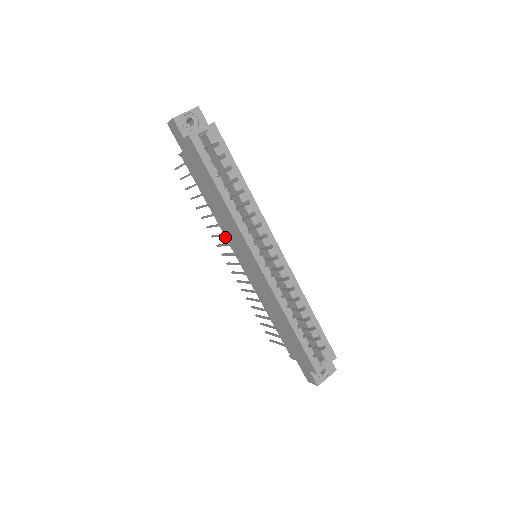
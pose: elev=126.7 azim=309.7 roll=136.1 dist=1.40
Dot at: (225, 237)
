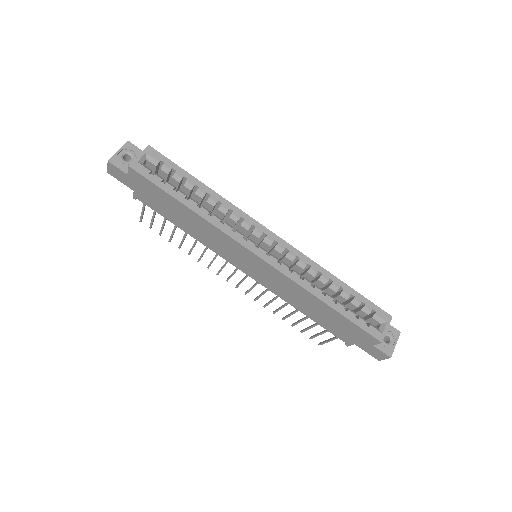
Dot at: (217, 254)
